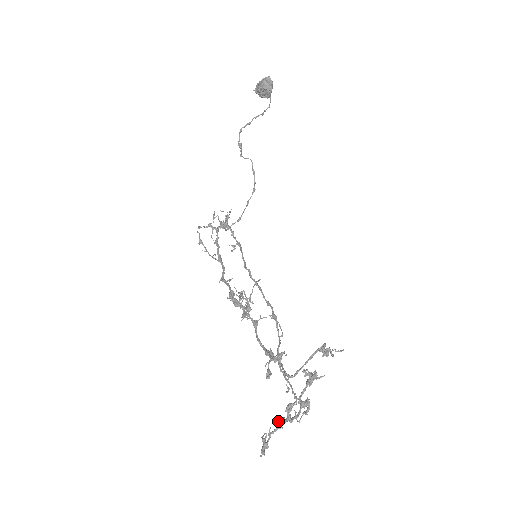
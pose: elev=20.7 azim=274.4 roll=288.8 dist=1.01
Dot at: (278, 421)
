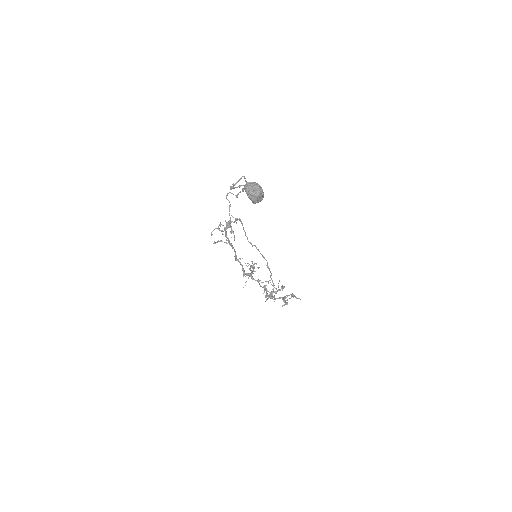
Dot at: occluded
